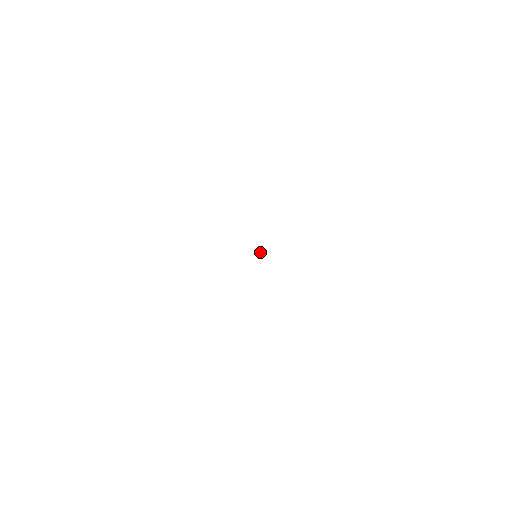
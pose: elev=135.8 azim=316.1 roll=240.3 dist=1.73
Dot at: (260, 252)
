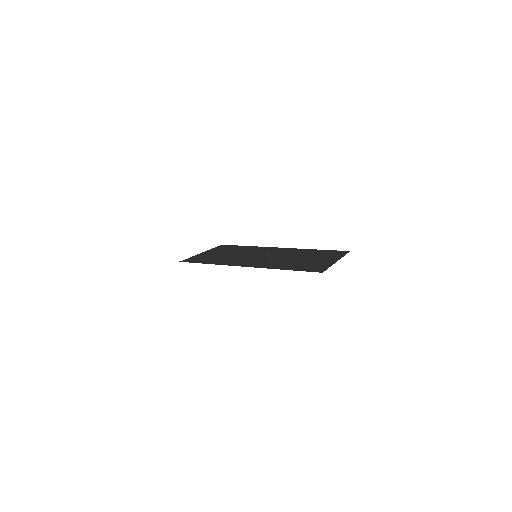
Dot at: (264, 255)
